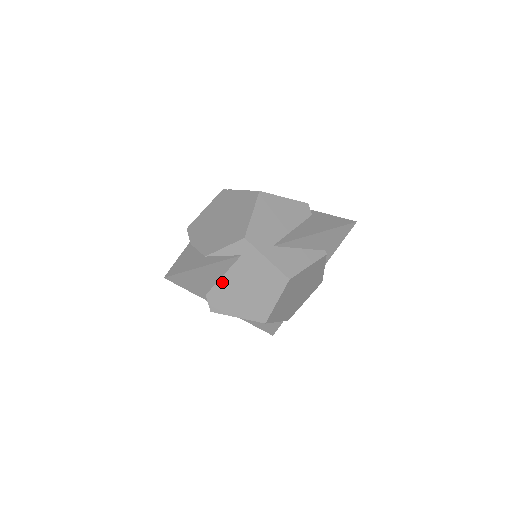
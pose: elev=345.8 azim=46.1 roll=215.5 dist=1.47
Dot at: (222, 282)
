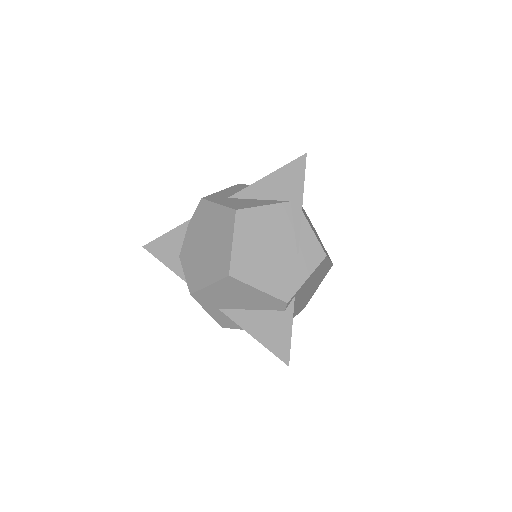
Dot at: occluded
